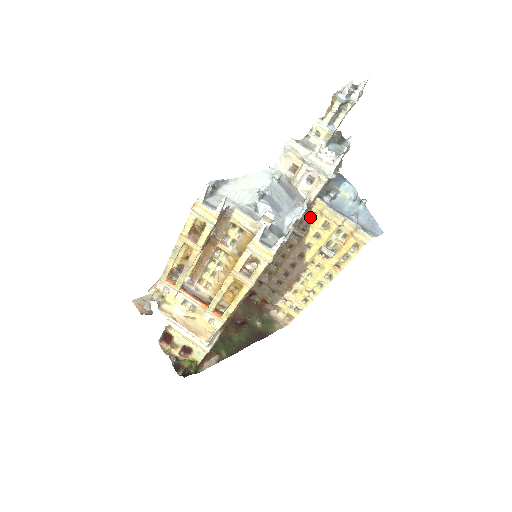
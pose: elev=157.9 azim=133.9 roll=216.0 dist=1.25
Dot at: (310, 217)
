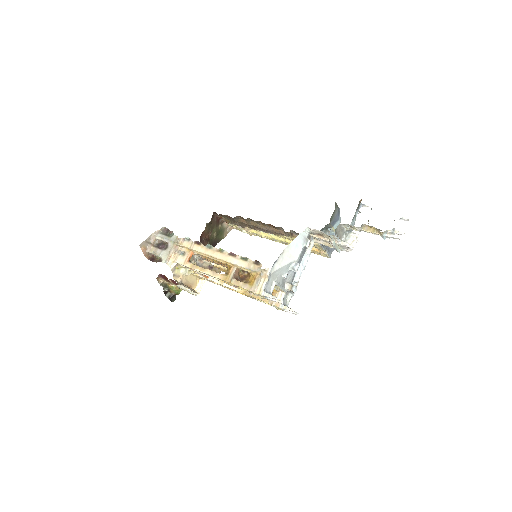
Dot at: occluded
